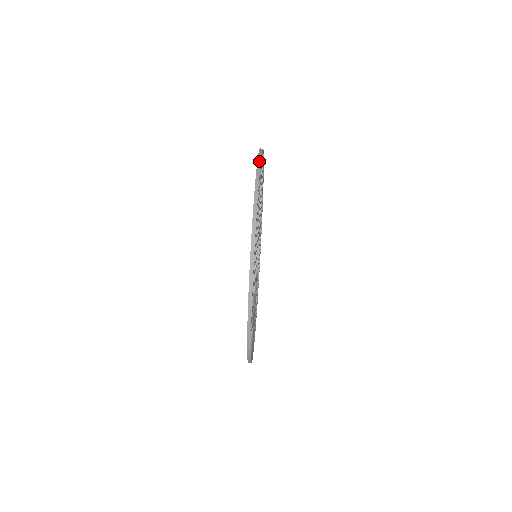
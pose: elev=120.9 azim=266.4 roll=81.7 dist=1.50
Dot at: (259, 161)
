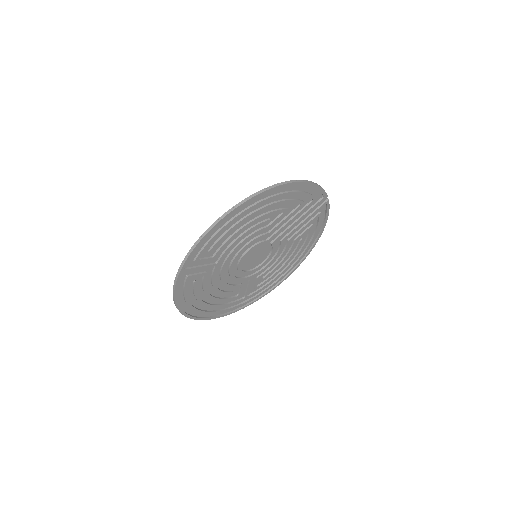
Dot at: (299, 180)
